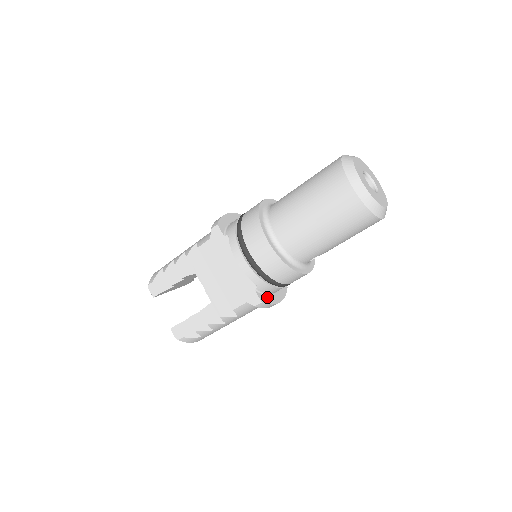
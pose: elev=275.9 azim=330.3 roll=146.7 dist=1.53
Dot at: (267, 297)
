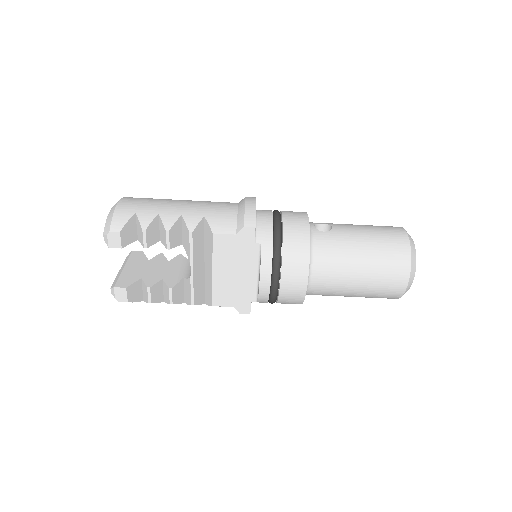
Dot at: occluded
